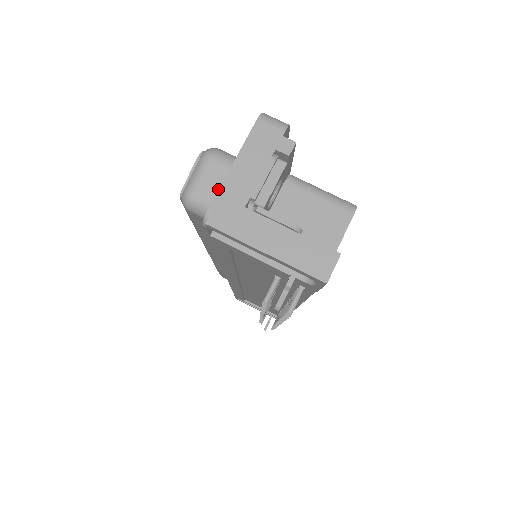
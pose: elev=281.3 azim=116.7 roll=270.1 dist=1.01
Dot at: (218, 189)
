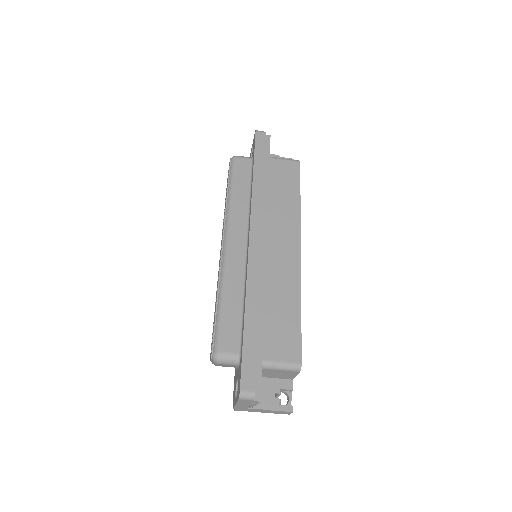
Dot at: (228, 366)
